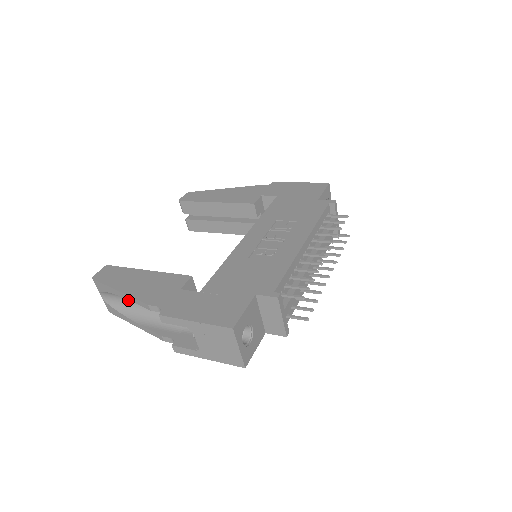
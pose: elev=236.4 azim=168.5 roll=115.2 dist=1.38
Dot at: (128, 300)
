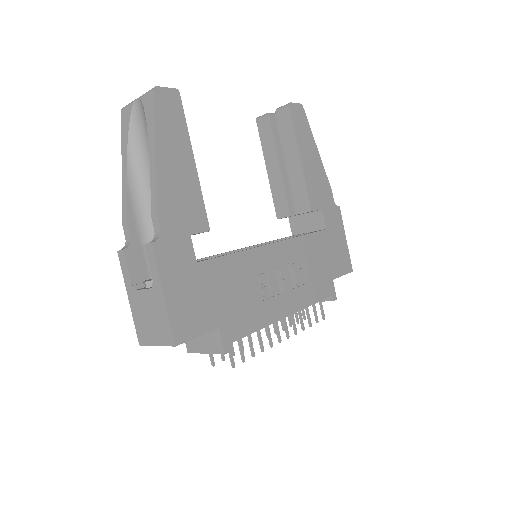
Dot at: (148, 148)
